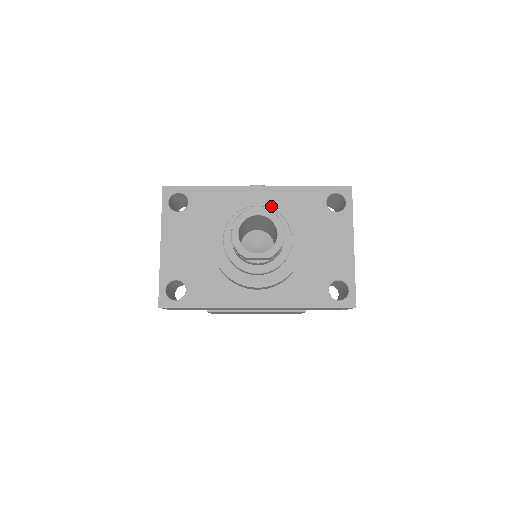
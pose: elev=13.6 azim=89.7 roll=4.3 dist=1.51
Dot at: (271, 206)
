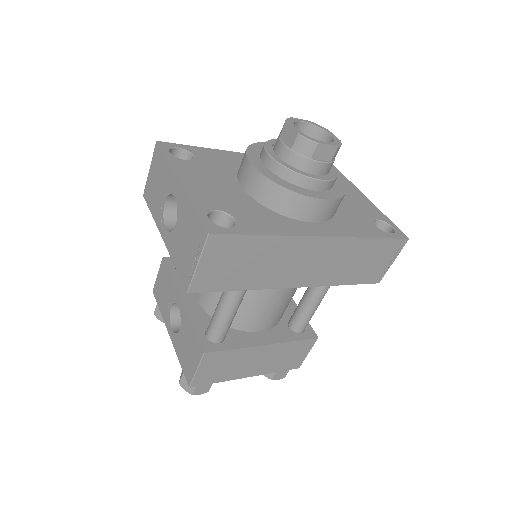
Dot at: occluded
